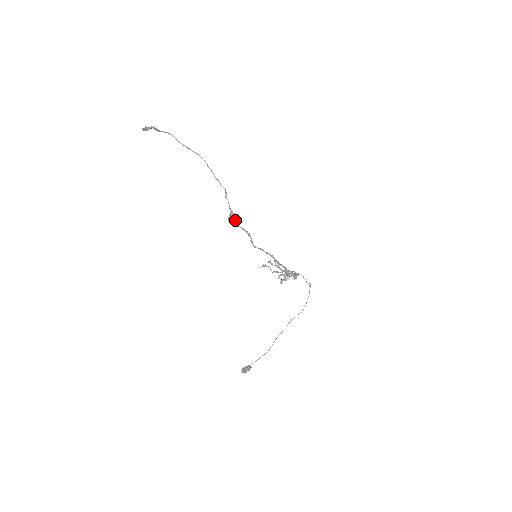
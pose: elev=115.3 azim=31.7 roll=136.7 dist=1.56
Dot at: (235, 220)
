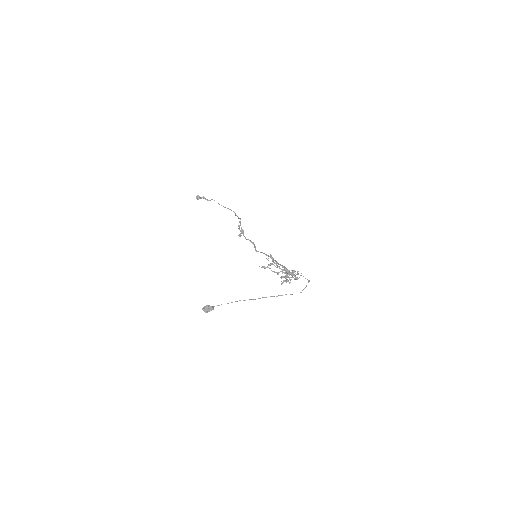
Dot at: occluded
